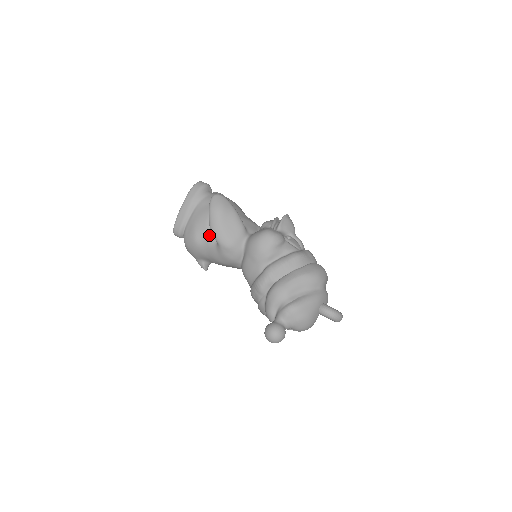
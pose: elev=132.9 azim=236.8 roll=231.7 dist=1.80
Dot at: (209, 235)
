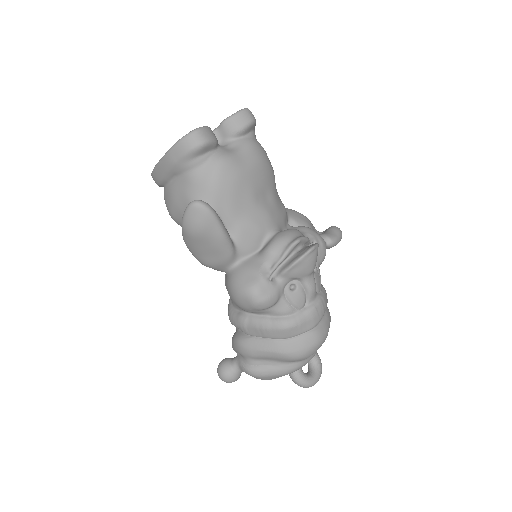
Dot at: occluded
